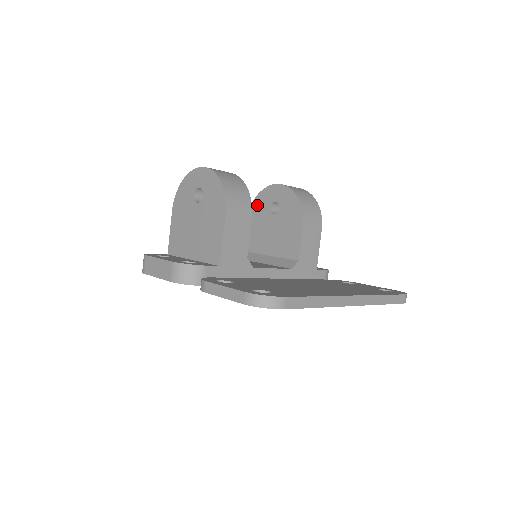
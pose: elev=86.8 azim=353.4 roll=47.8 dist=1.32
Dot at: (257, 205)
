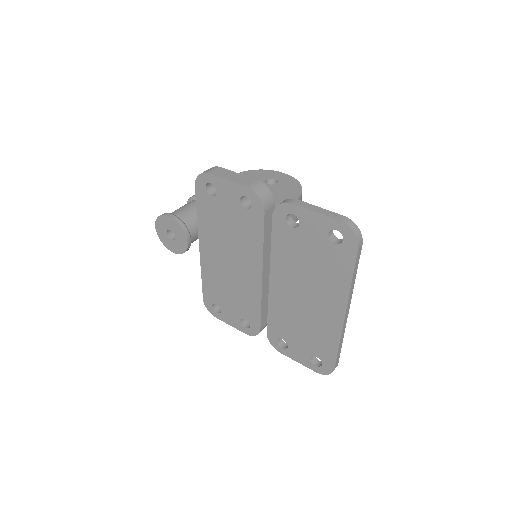
Dot at: occluded
